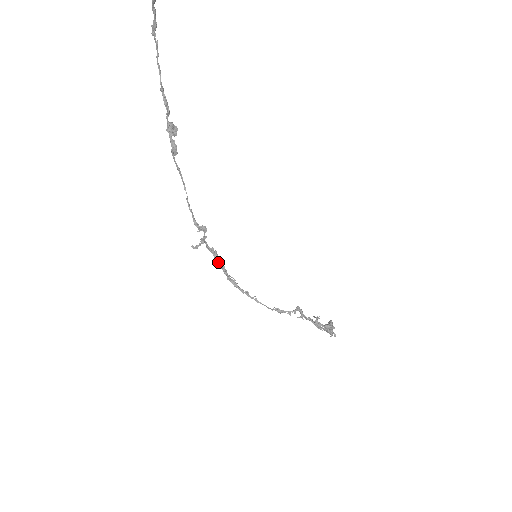
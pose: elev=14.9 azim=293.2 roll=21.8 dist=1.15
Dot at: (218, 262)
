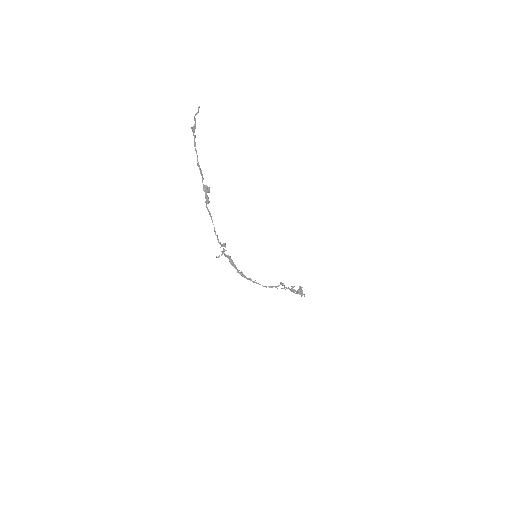
Dot at: (232, 263)
